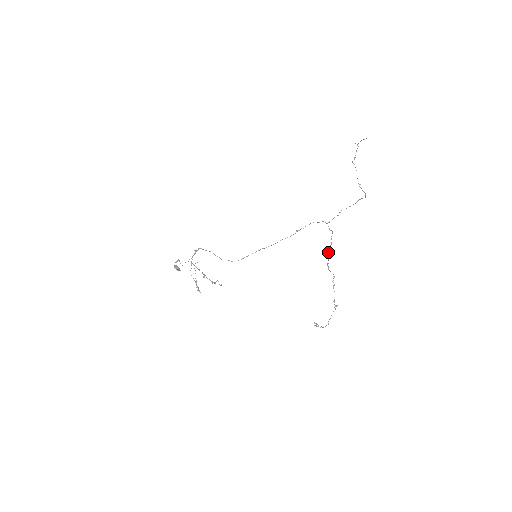
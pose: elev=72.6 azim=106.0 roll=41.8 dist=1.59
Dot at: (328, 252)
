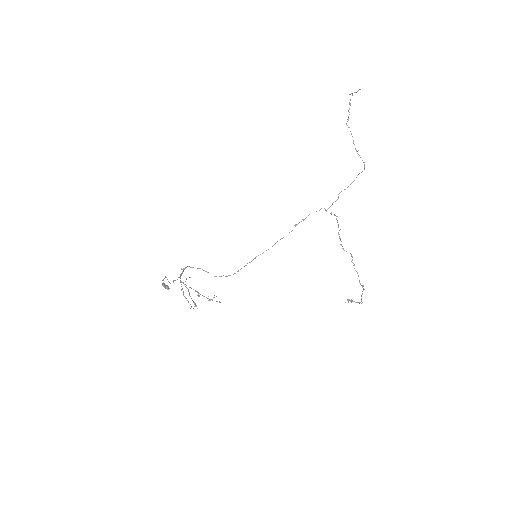
Dot at: (338, 233)
